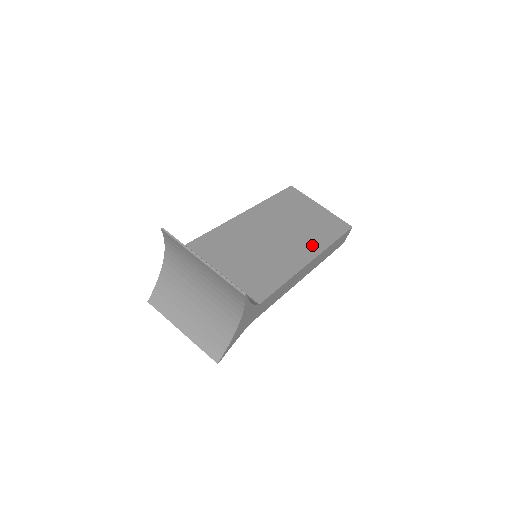
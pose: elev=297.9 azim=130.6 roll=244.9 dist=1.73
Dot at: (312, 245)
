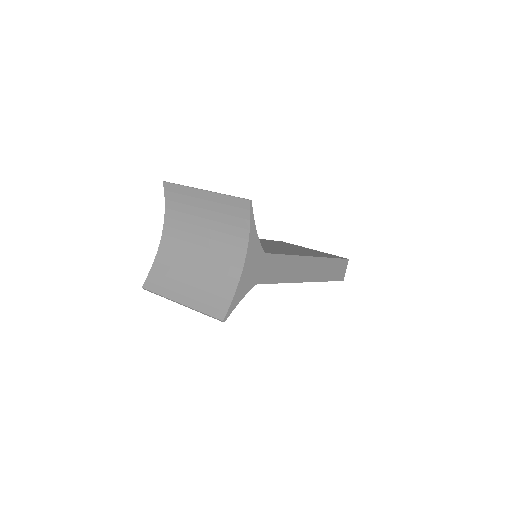
Dot at: (311, 254)
